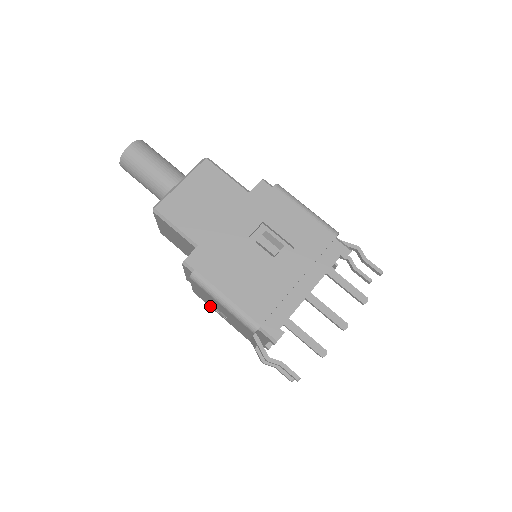
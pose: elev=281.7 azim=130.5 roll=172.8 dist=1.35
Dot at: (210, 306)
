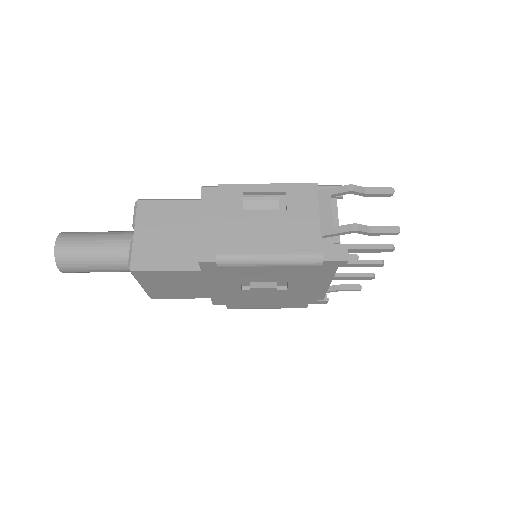
Dot at: occluded
